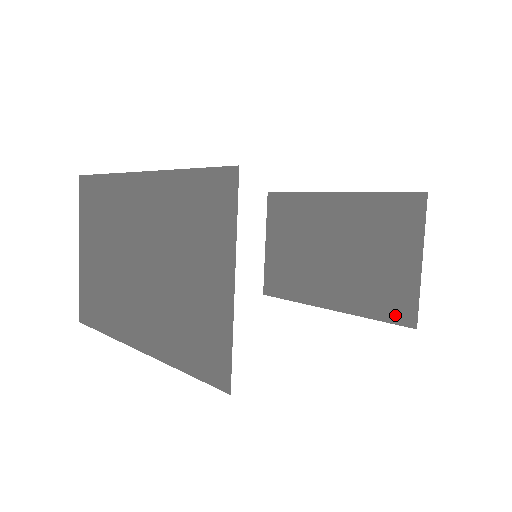
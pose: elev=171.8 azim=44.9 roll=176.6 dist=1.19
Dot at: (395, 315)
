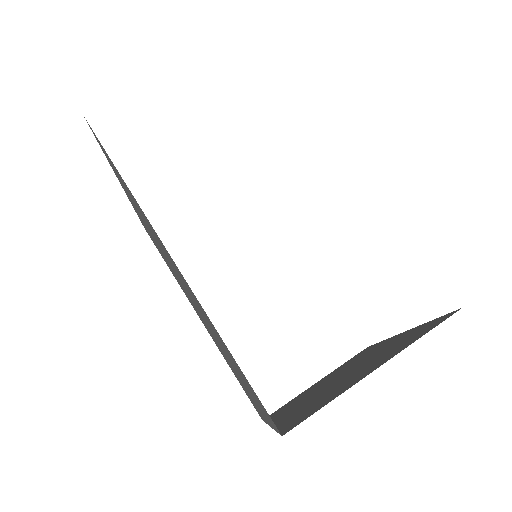
Dot at: (291, 423)
